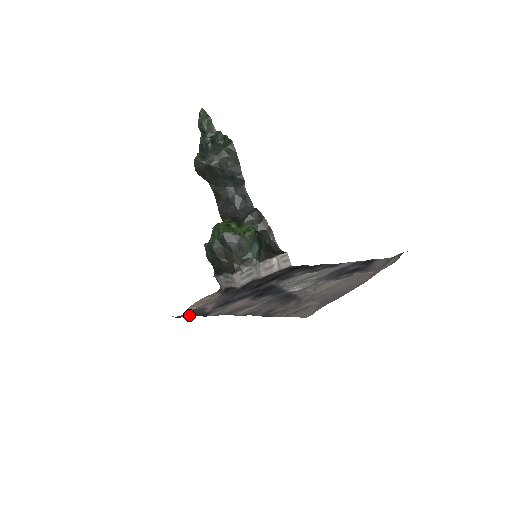
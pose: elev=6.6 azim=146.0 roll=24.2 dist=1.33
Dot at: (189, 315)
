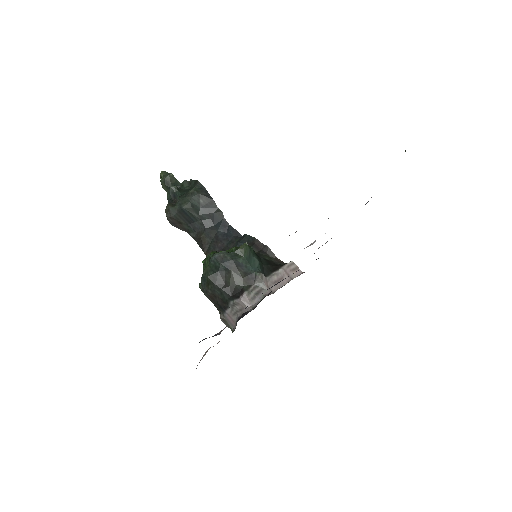
Dot at: occluded
